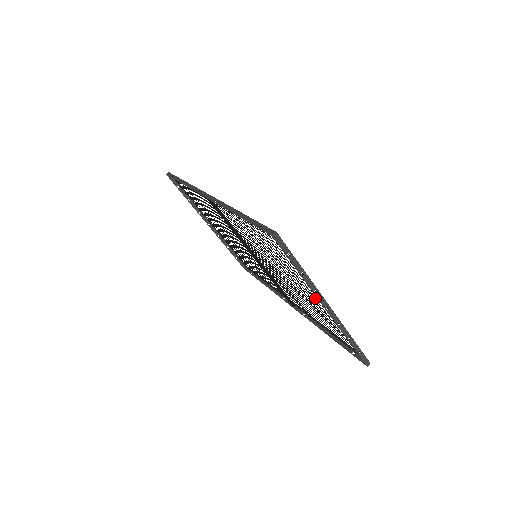
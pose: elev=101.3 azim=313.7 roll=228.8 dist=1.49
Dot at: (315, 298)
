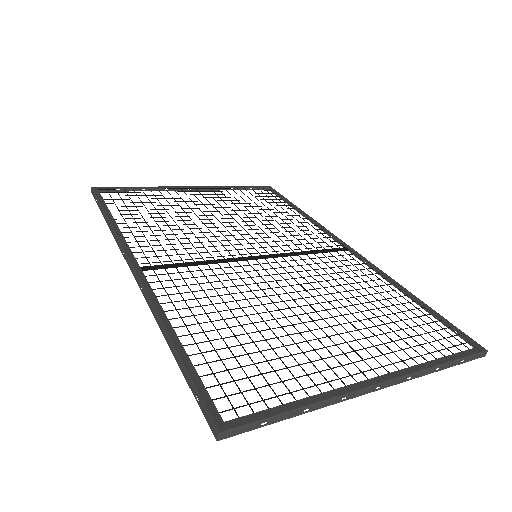
Dot at: (355, 351)
